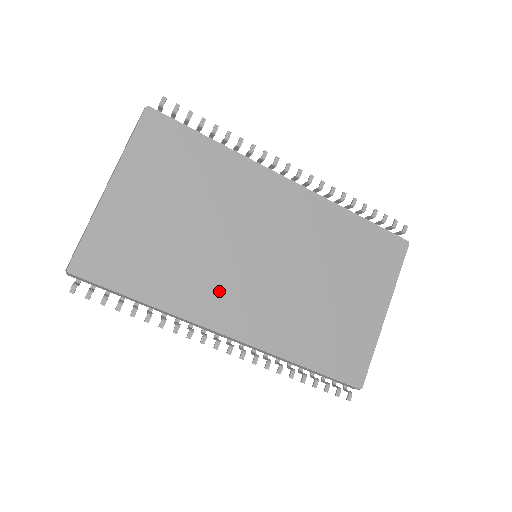
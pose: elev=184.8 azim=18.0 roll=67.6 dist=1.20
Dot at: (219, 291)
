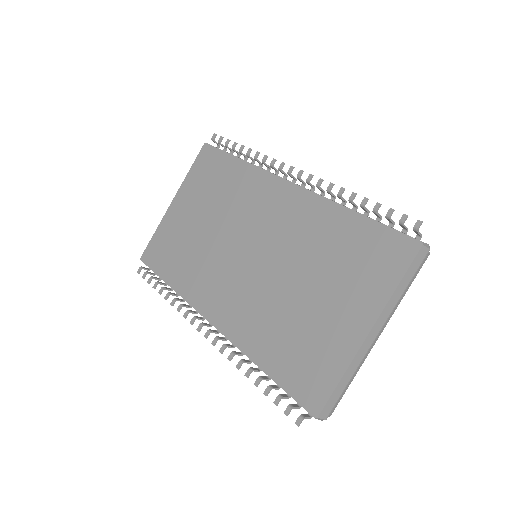
Dot at: (213, 282)
